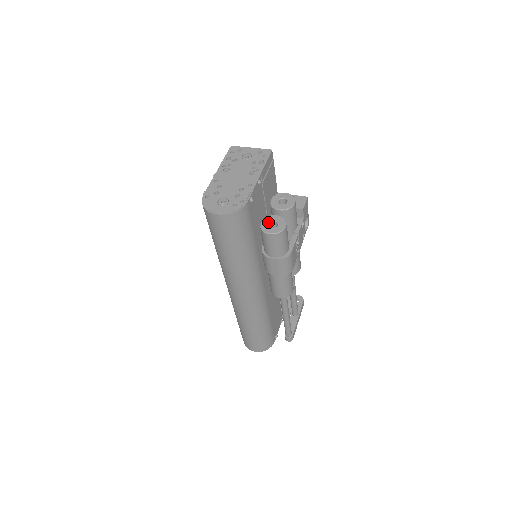
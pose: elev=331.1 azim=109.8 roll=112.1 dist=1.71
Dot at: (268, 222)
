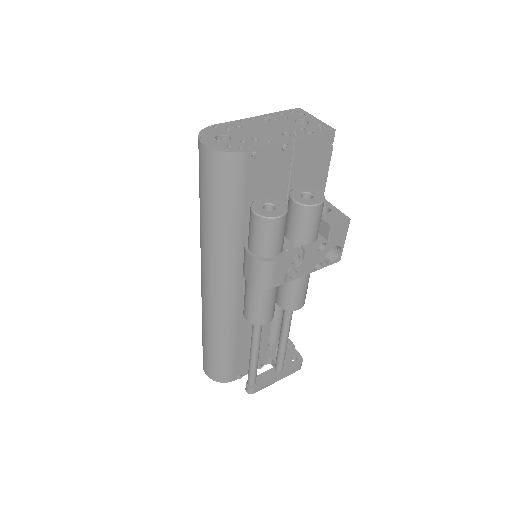
Dot at: (267, 202)
